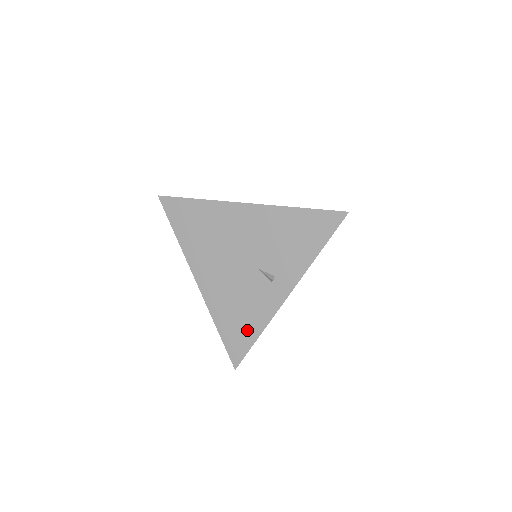
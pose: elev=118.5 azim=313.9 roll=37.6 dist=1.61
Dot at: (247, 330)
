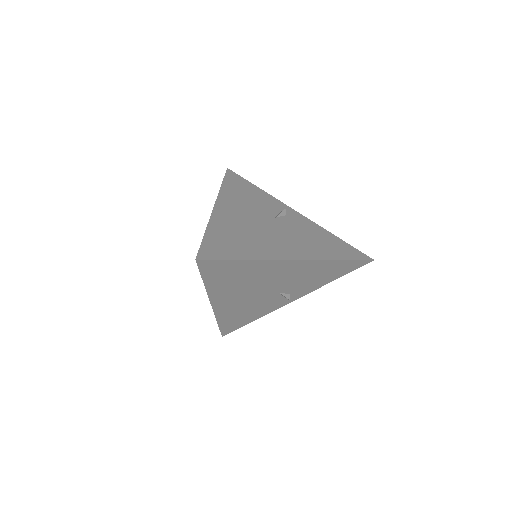
Dot at: (246, 320)
